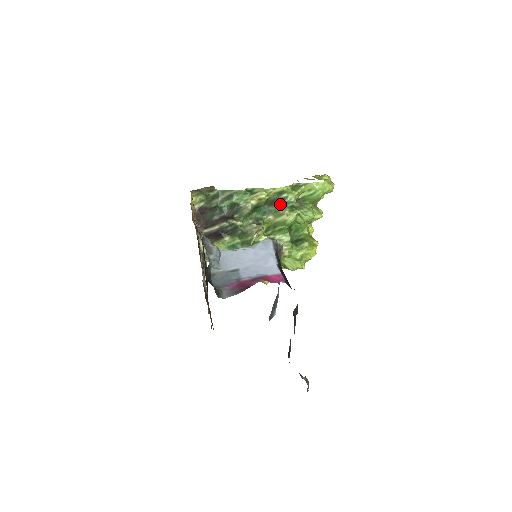
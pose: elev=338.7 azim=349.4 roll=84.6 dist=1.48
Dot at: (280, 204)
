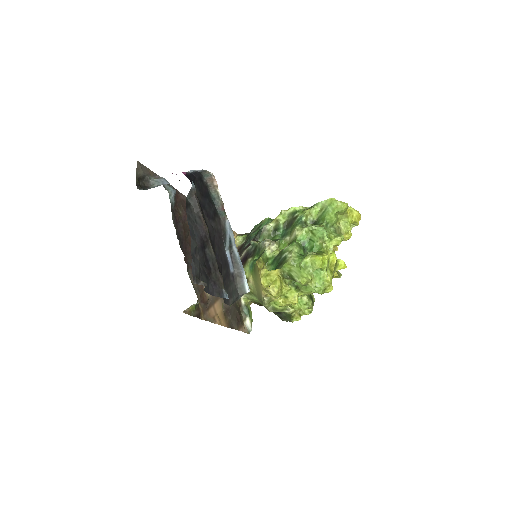
Dot at: (294, 224)
